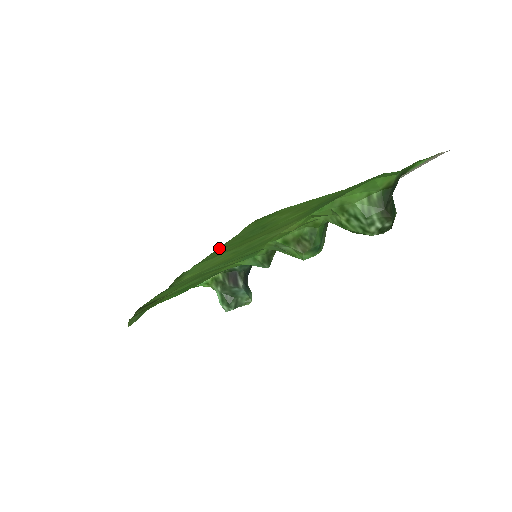
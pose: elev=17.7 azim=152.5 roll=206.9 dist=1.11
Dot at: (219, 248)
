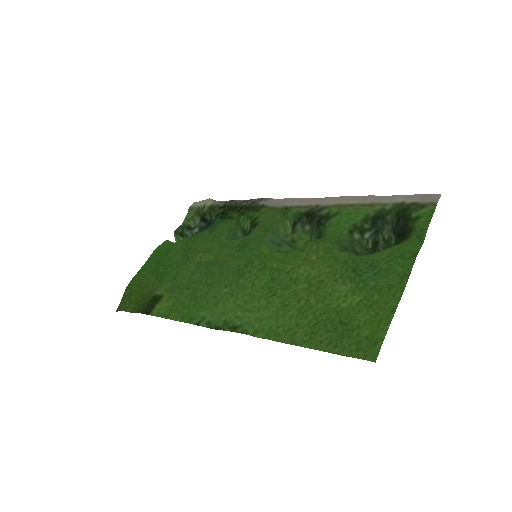
Dot at: (310, 346)
